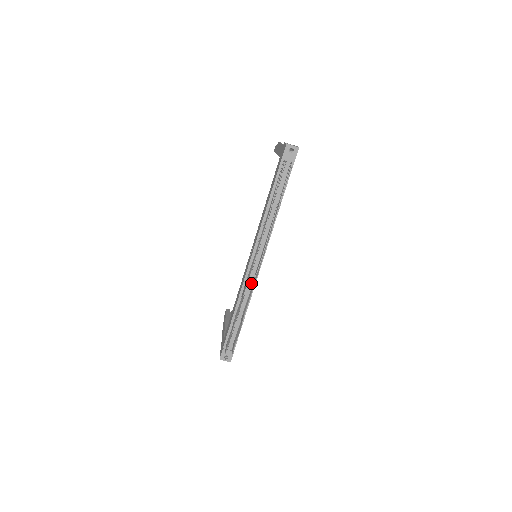
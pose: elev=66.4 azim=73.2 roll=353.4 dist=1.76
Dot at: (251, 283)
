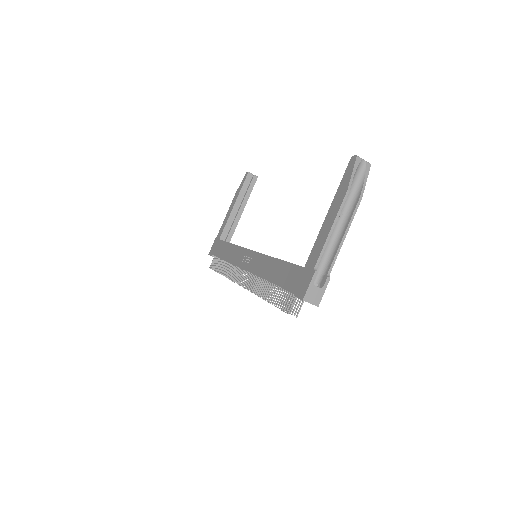
Dot at: occluded
